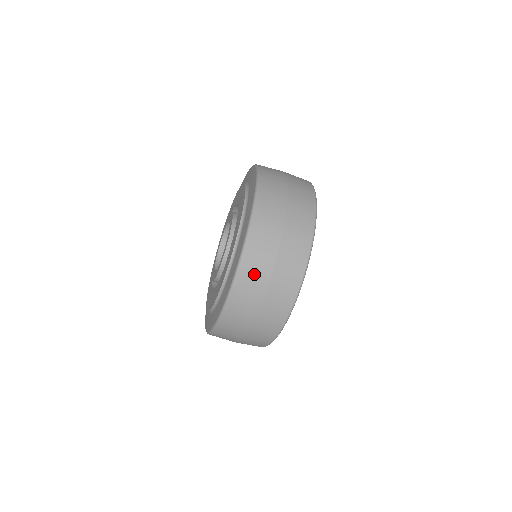
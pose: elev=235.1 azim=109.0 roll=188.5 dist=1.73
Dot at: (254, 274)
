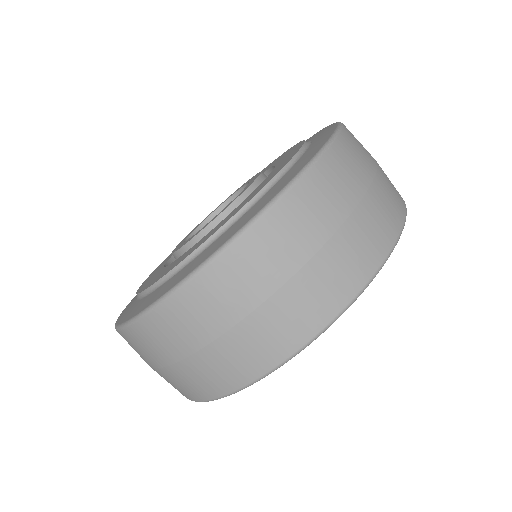
Dot at: (207, 306)
